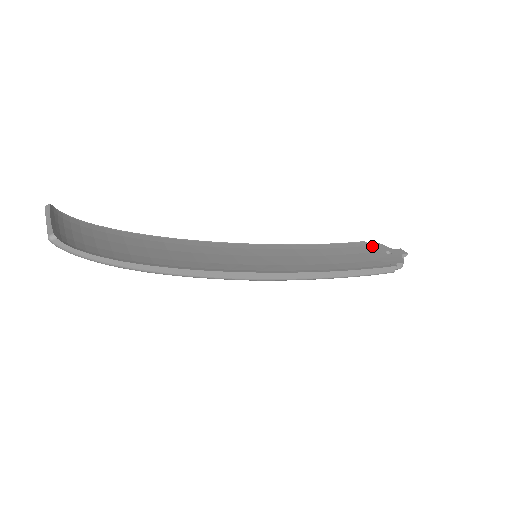
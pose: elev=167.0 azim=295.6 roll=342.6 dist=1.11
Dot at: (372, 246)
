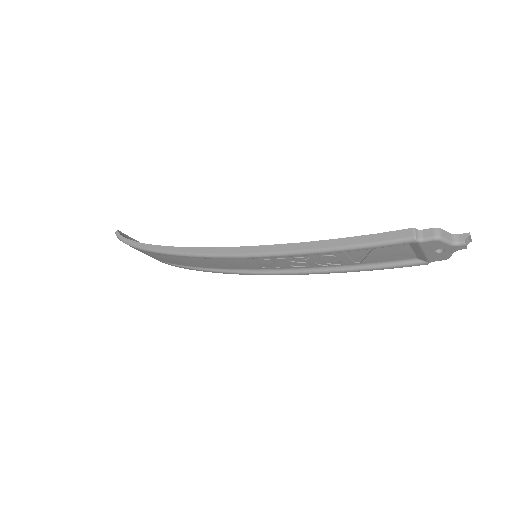
Dot at: occluded
